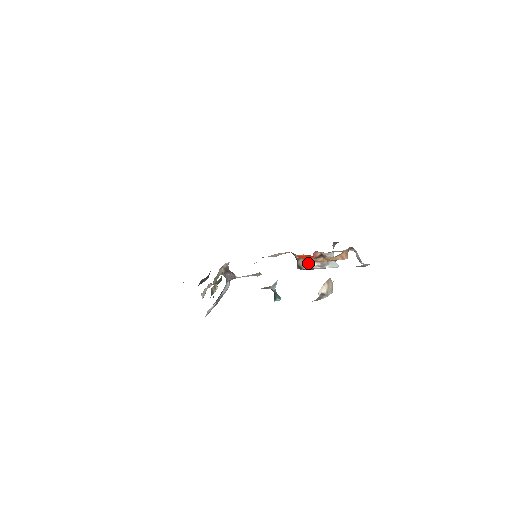
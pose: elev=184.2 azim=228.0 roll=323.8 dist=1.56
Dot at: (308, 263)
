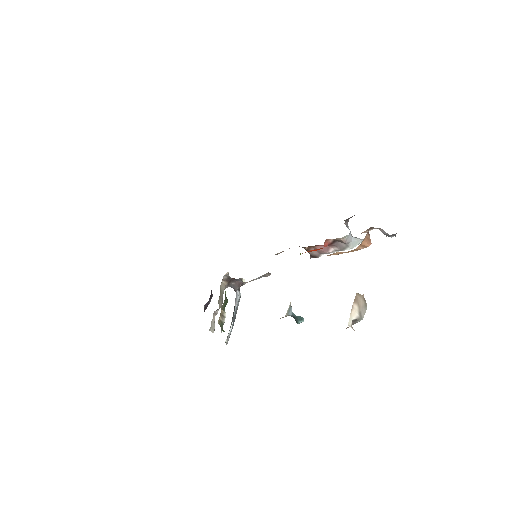
Dot at: (322, 251)
